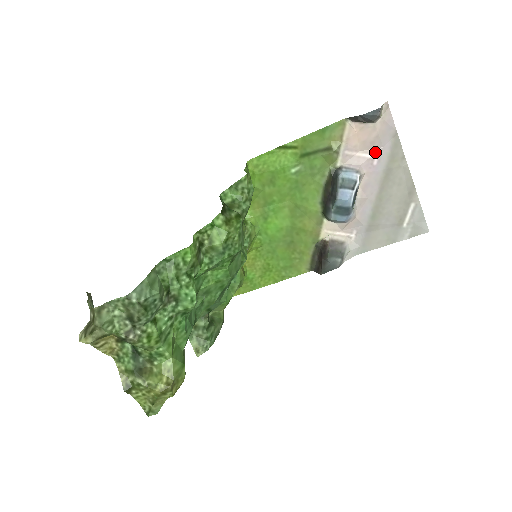
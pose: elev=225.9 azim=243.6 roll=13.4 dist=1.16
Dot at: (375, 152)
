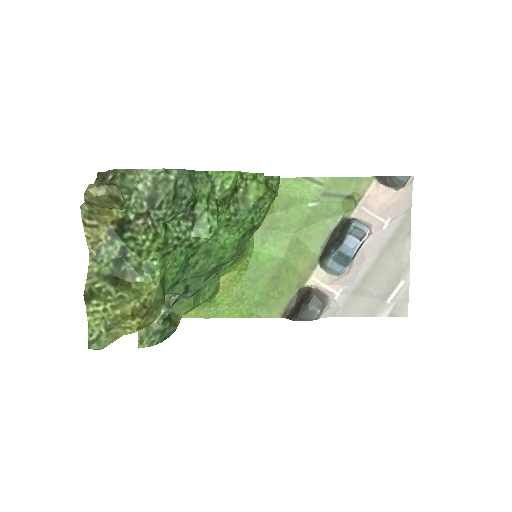
Dot at: (387, 218)
